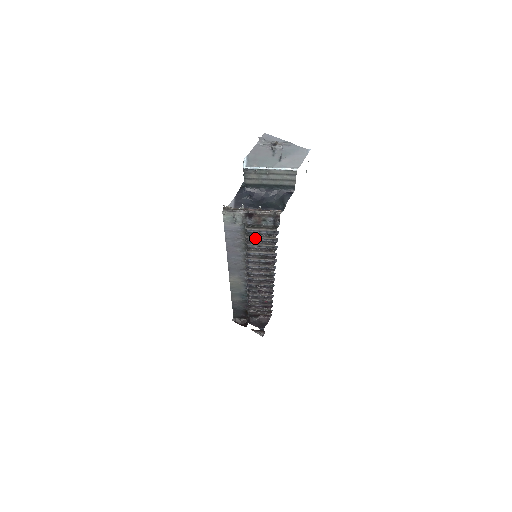
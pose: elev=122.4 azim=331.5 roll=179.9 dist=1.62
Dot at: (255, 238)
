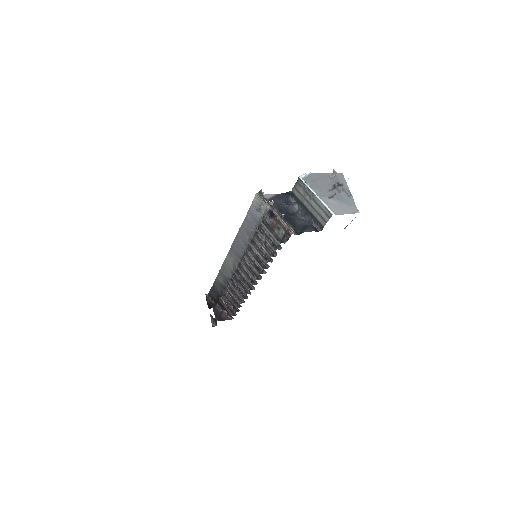
Dot at: (262, 237)
